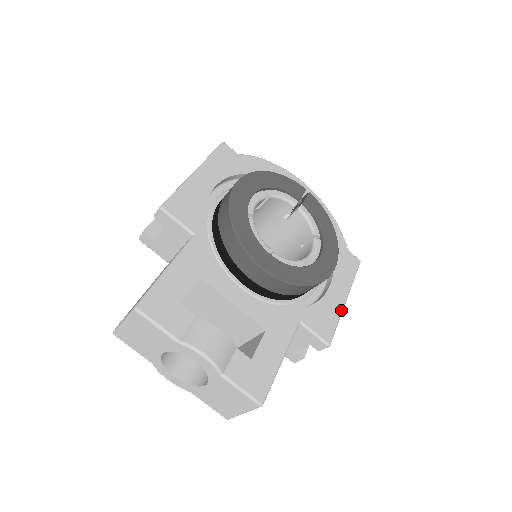
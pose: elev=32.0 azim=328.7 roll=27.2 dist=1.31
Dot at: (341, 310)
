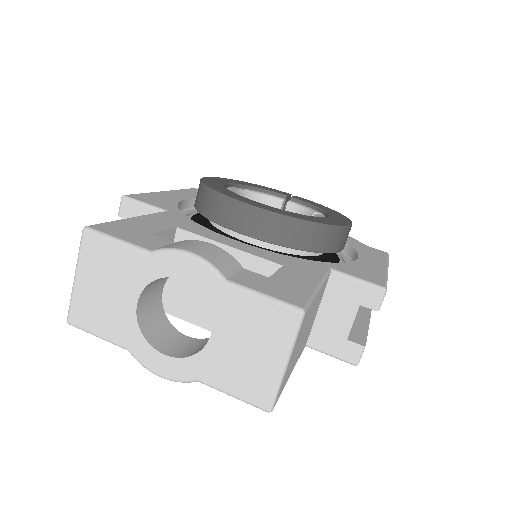
Dot at: (384, 272)
